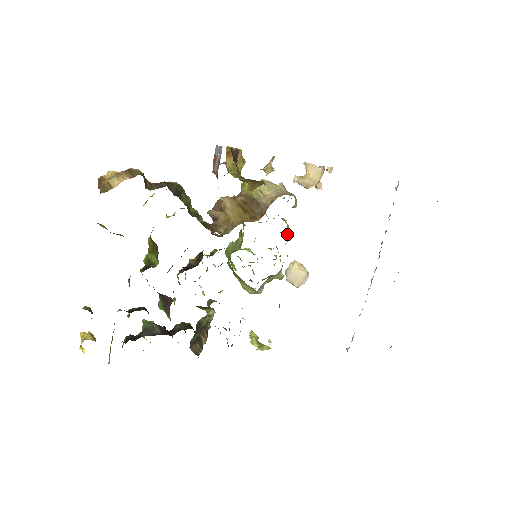
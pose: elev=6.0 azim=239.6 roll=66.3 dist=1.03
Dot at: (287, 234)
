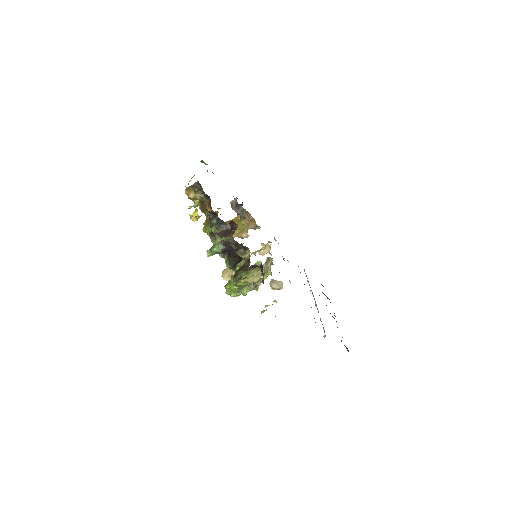
Dot at: occluded
